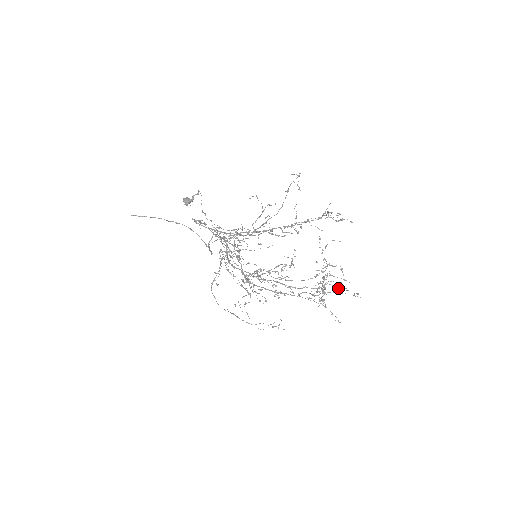
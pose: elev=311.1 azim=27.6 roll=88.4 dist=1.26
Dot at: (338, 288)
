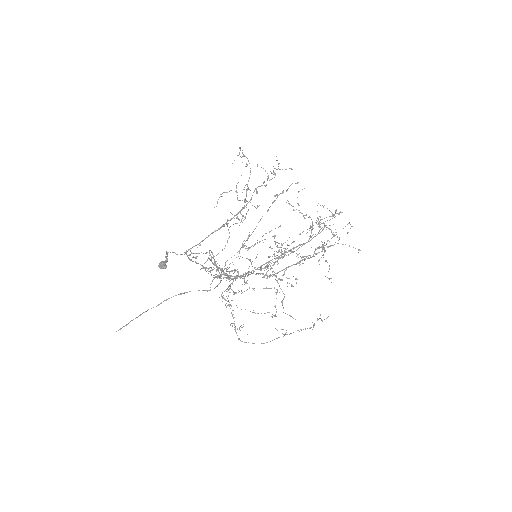
Dot at: (336, 209)
